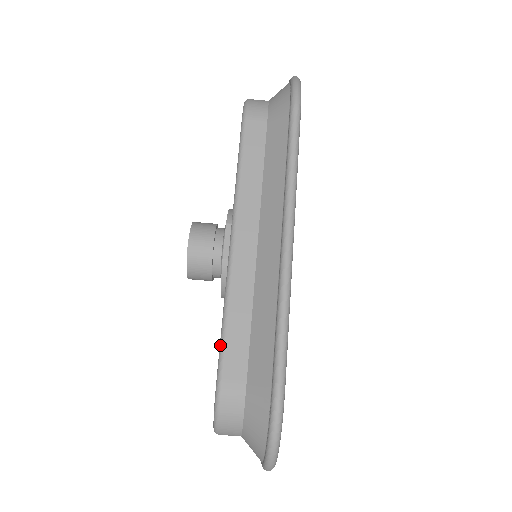
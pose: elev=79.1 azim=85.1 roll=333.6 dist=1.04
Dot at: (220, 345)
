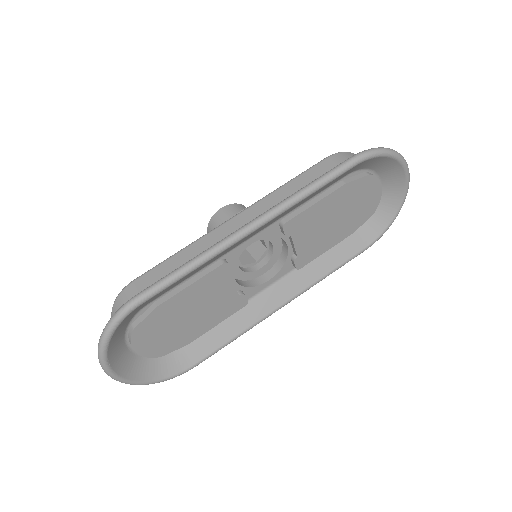
Dot at: (158, 264)
